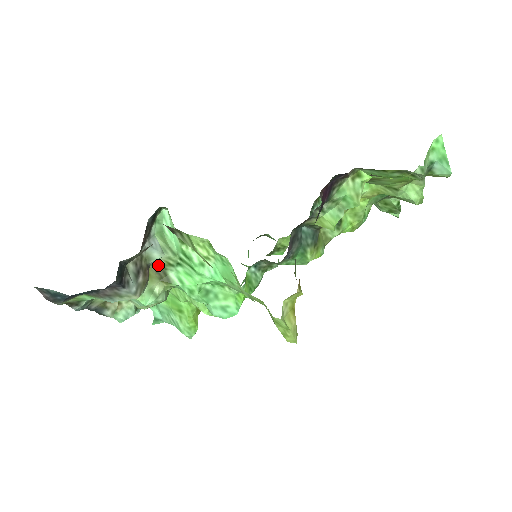
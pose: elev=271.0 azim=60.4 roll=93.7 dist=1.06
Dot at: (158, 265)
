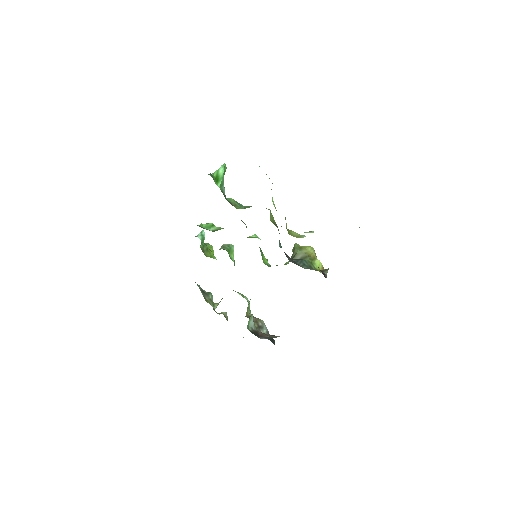
Dot at: occluded
